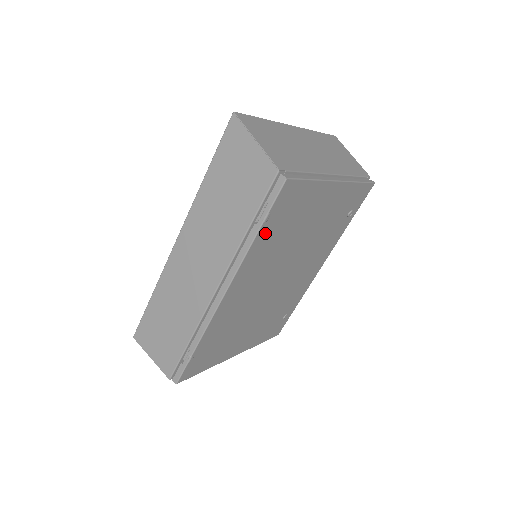
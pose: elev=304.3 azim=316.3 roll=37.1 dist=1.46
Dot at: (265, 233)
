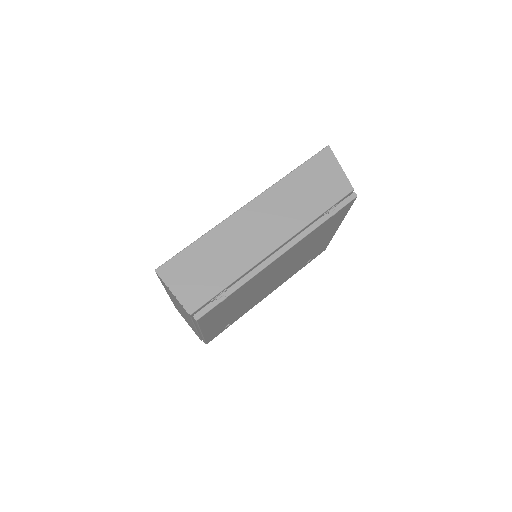
Dot at: (323, 225)
